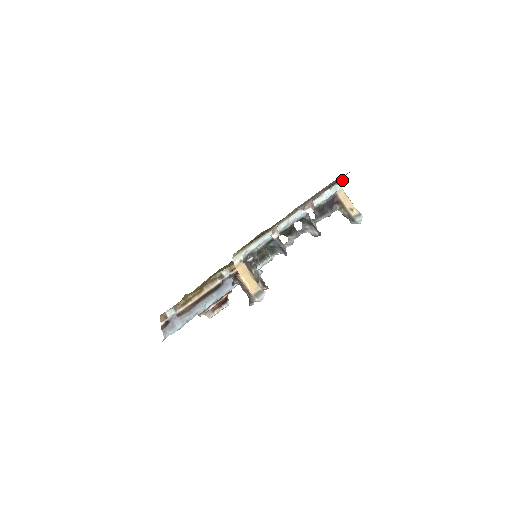
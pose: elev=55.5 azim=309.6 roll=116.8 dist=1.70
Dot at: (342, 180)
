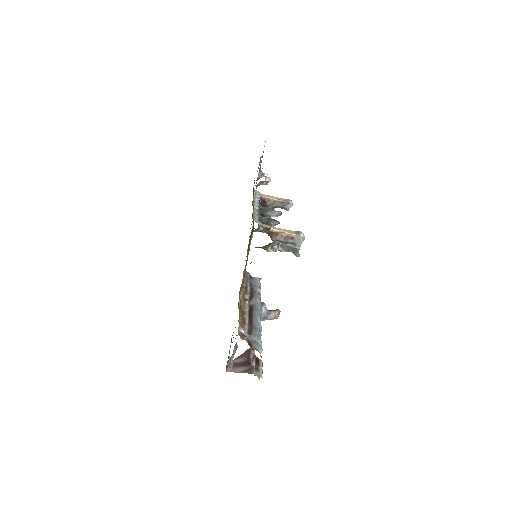
Dot at: occluded
